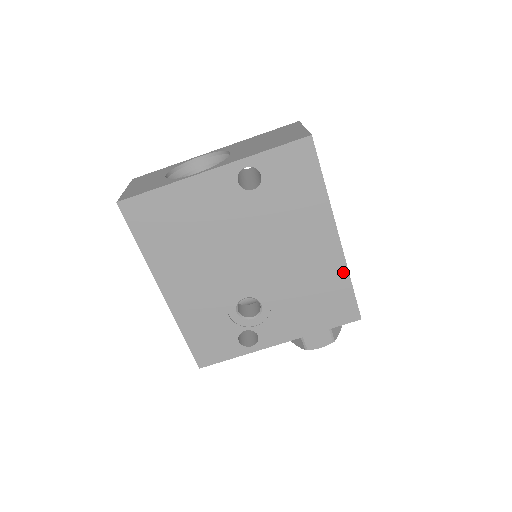
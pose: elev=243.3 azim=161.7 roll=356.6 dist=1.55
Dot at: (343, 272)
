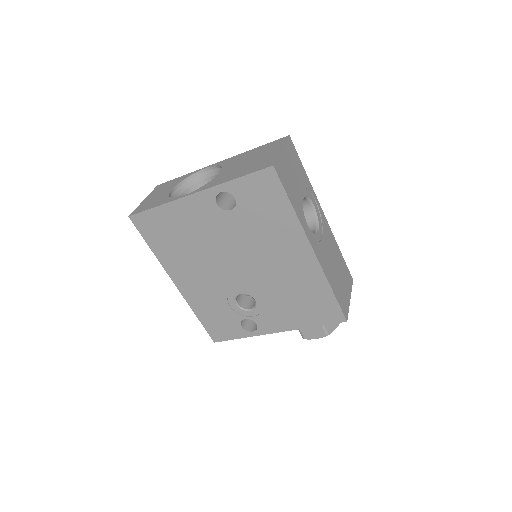
Dot at: (323, 281)
